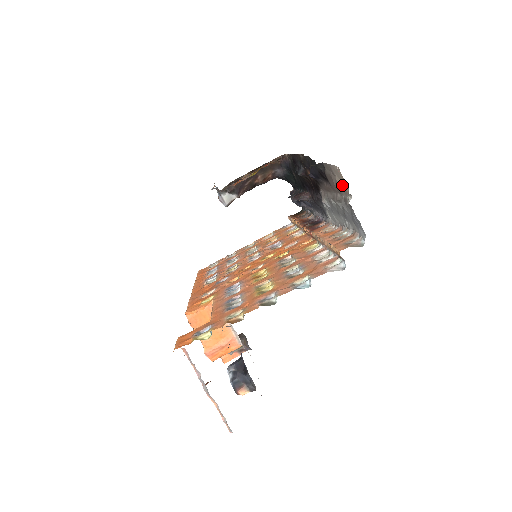
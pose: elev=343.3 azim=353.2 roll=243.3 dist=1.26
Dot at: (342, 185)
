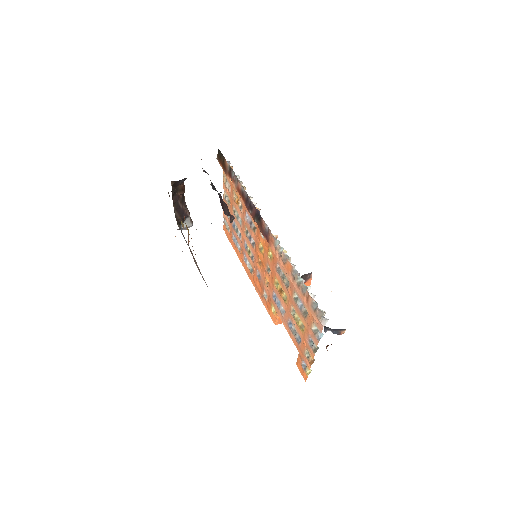
Dot at: occluded
